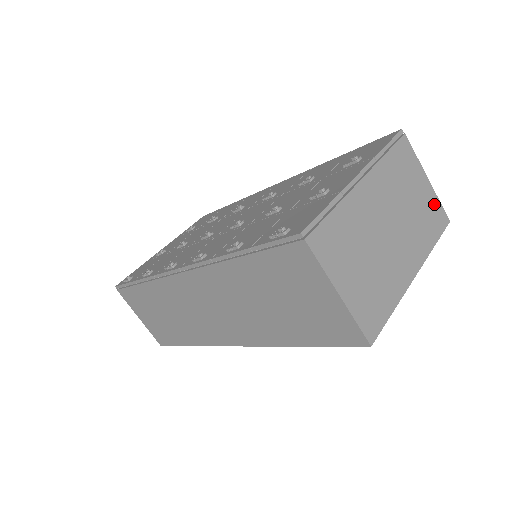
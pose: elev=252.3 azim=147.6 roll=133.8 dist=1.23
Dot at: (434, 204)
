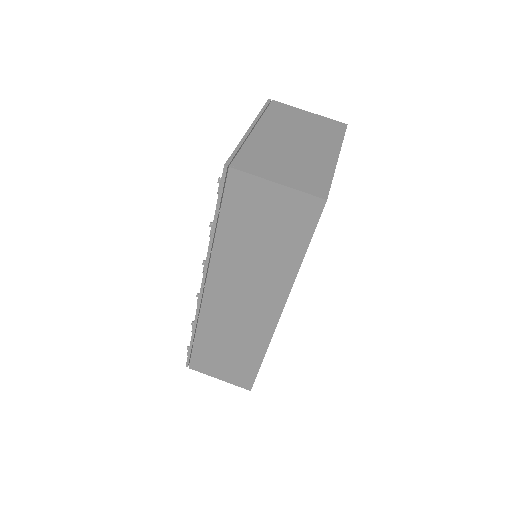
Dot at: (325, 121)
